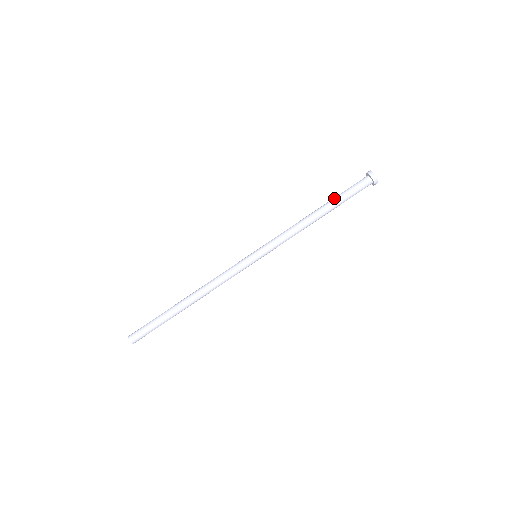
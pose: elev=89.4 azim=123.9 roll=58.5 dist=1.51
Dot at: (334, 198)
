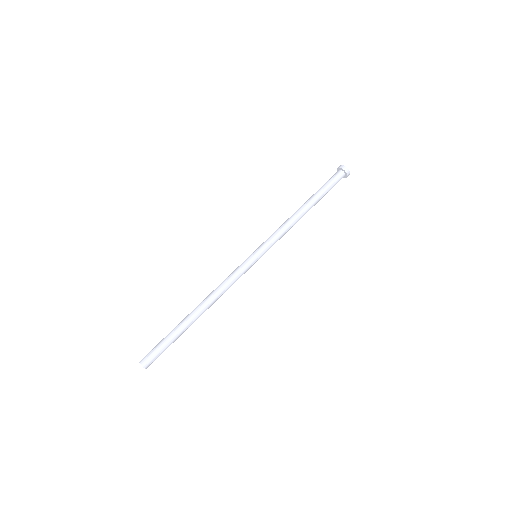
Dot at: occluded
